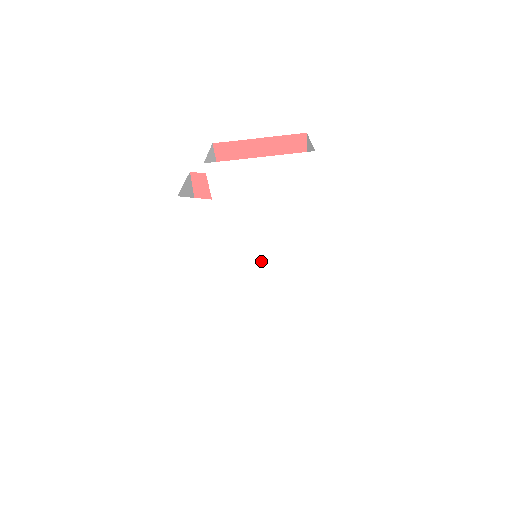
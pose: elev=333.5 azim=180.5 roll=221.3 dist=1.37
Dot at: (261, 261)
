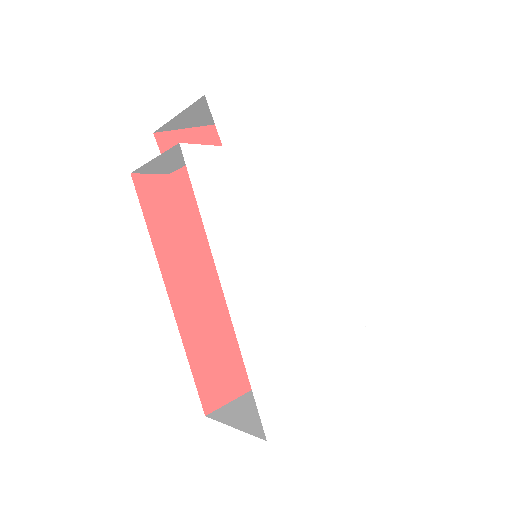
Dot at: (291, 230)
